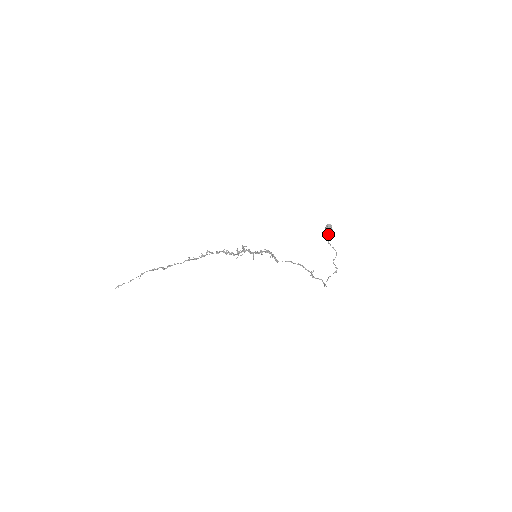
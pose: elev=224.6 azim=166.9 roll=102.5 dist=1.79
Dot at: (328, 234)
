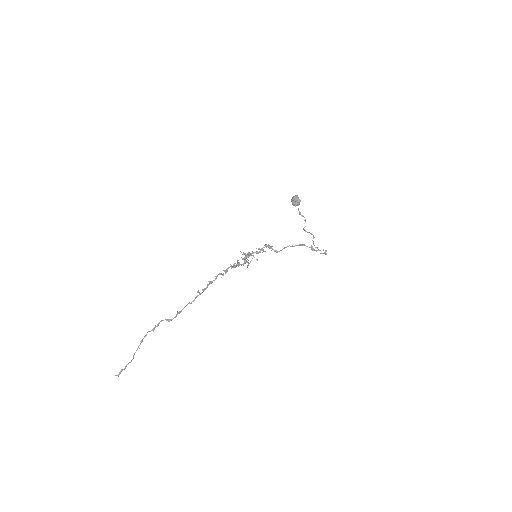
Dot at: (298, 205)
